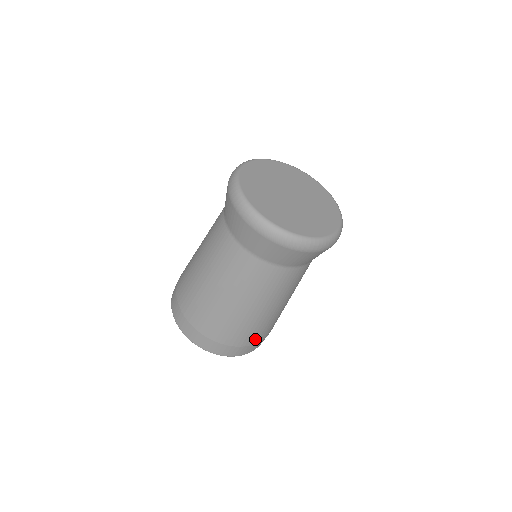
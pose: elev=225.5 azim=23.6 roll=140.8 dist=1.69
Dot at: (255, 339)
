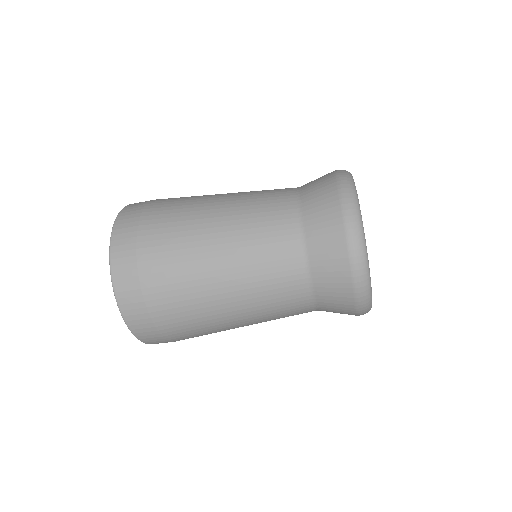
Dot at: (186, 338)
